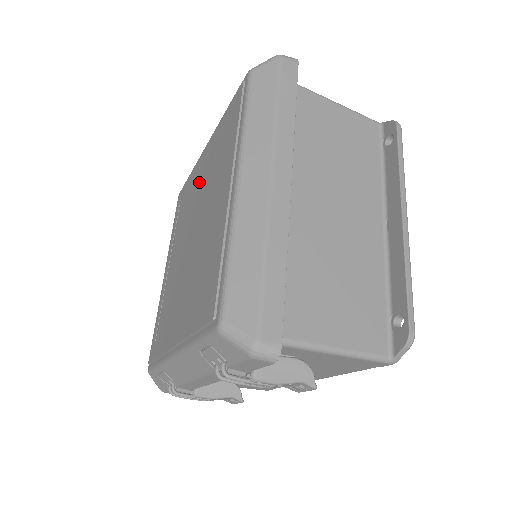
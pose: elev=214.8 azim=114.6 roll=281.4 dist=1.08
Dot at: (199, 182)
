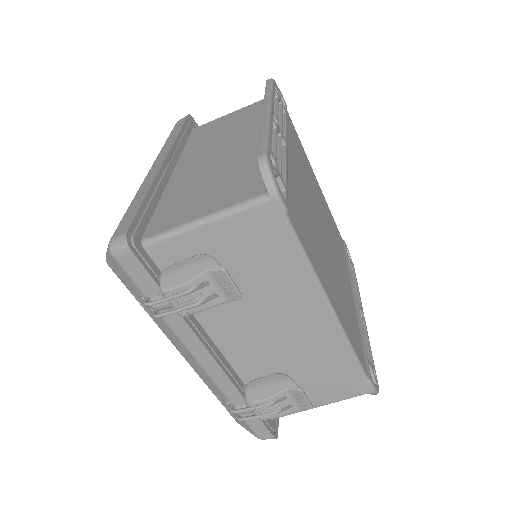
Dot at: occluded
